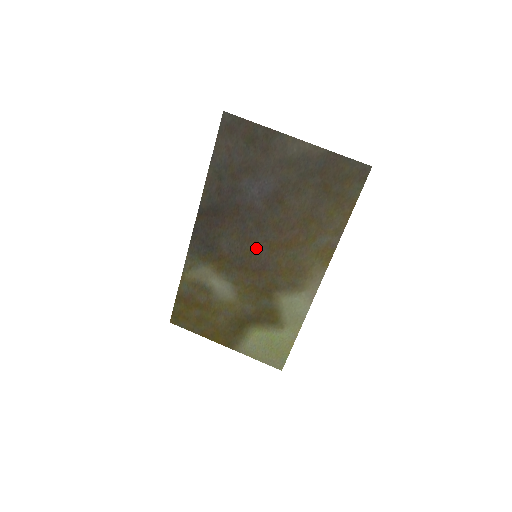
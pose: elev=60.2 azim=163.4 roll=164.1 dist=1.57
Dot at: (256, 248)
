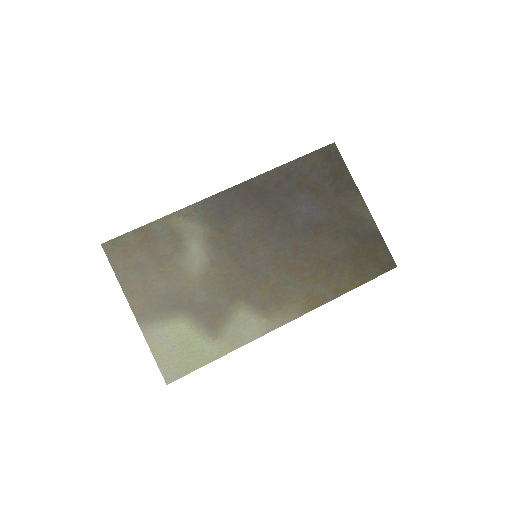
Dot at: (263, 250)
